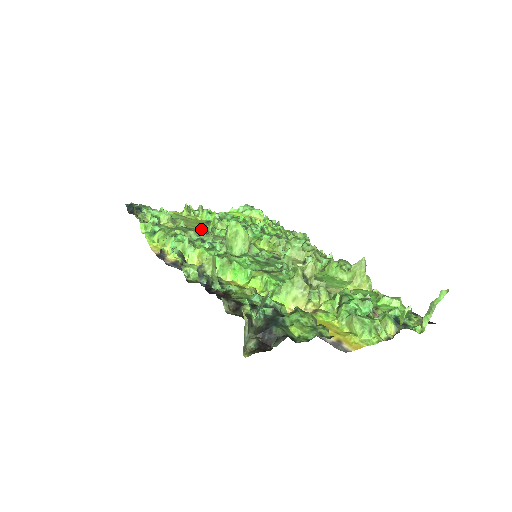
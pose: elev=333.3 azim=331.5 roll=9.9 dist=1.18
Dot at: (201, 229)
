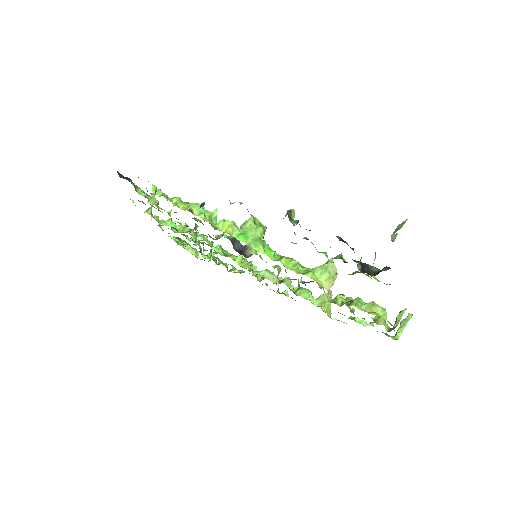
Dot at: (197, 221)
